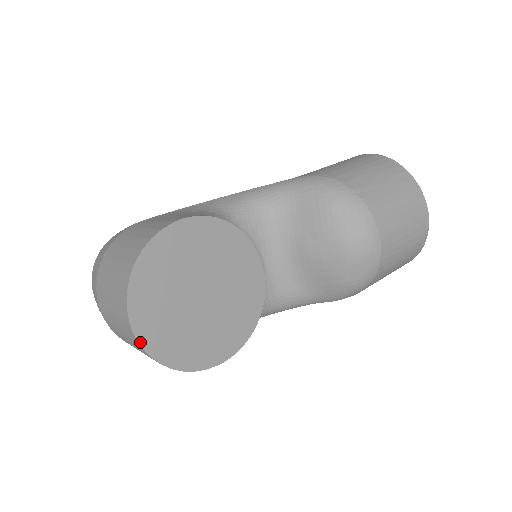
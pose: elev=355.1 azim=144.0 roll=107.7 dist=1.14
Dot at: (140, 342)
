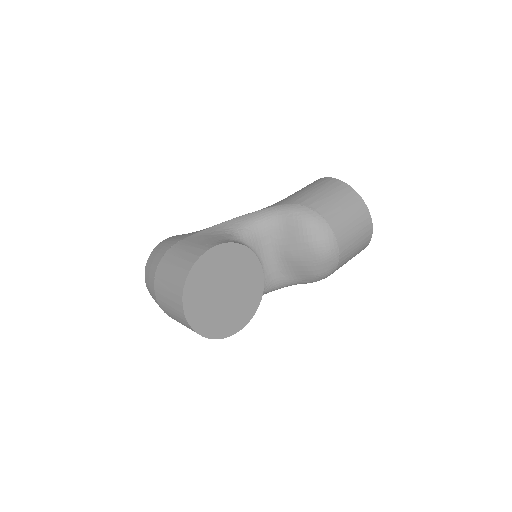
Dot at: (191, 326)
